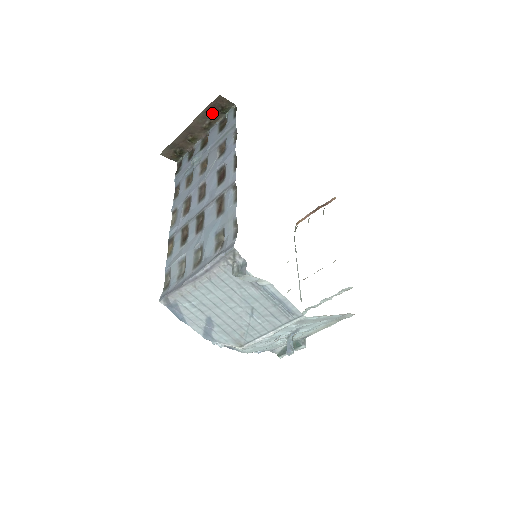
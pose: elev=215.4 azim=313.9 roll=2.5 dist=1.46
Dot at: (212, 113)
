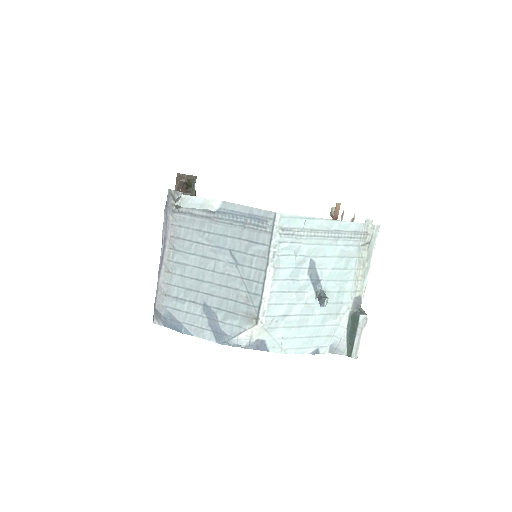
Dot at: occluded
